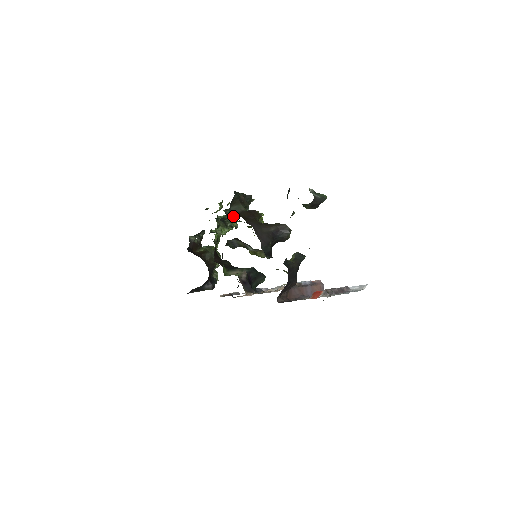
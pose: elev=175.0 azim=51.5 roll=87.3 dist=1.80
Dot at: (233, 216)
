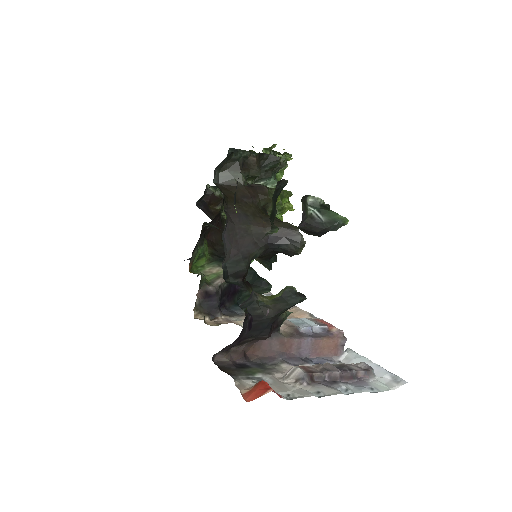
Dot at: occluded
